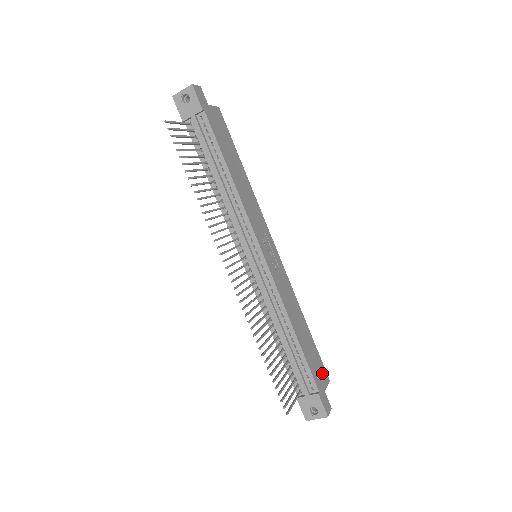
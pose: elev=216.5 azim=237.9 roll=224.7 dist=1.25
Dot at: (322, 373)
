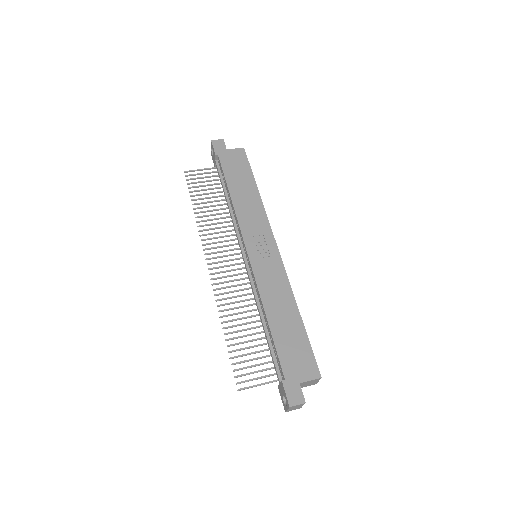
Dot at: (306, 366)
